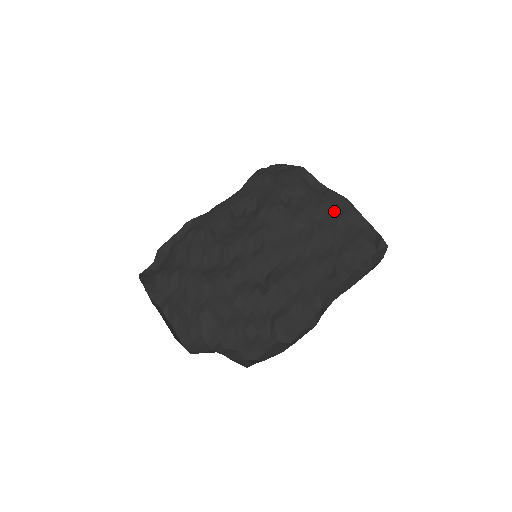
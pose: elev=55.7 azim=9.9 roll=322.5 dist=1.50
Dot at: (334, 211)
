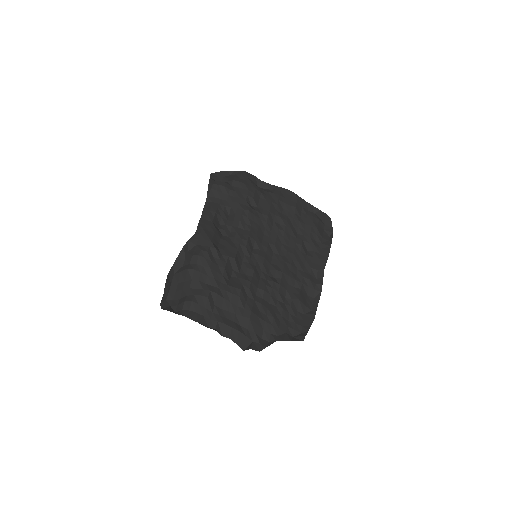
Dot at: (288, 203)
